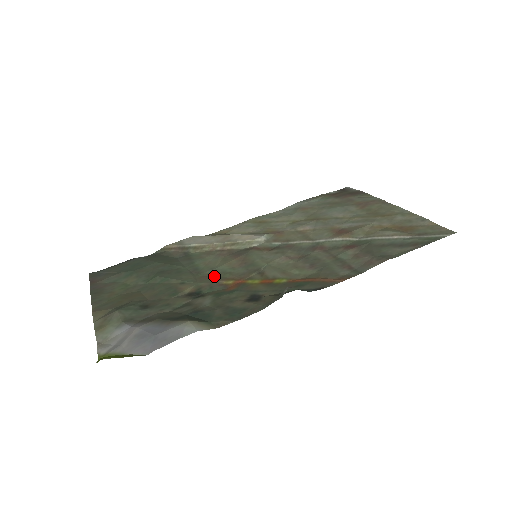
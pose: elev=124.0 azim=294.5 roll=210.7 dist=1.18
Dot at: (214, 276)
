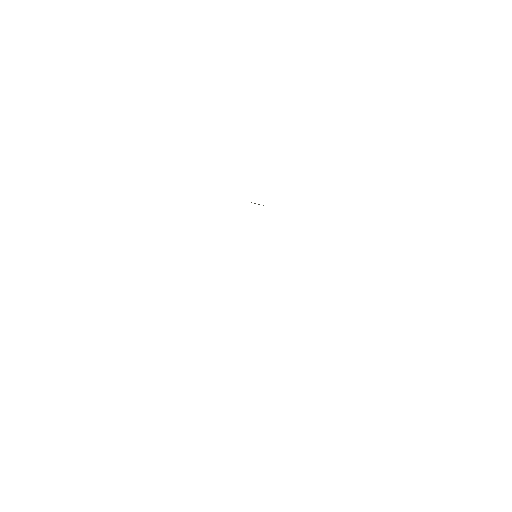
Dot at: occluded
